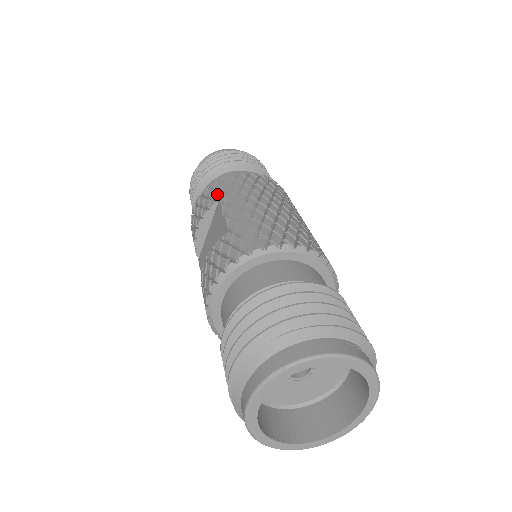
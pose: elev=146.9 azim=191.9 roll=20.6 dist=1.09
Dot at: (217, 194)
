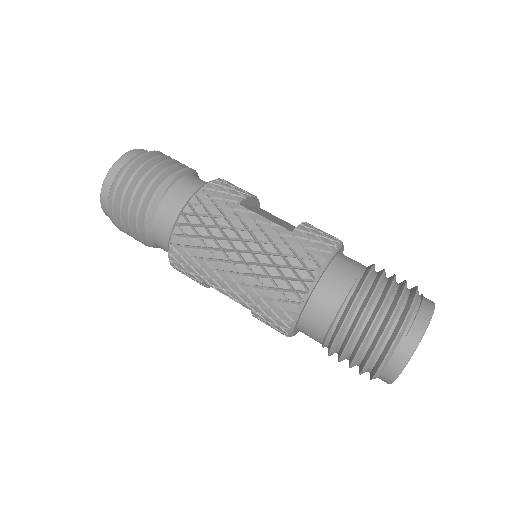
Dot at: (192, 276)
